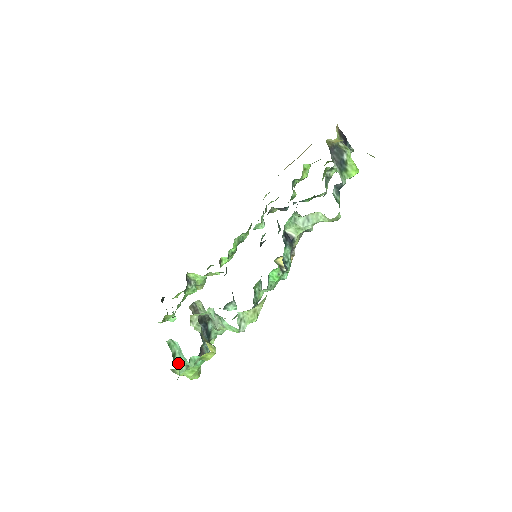
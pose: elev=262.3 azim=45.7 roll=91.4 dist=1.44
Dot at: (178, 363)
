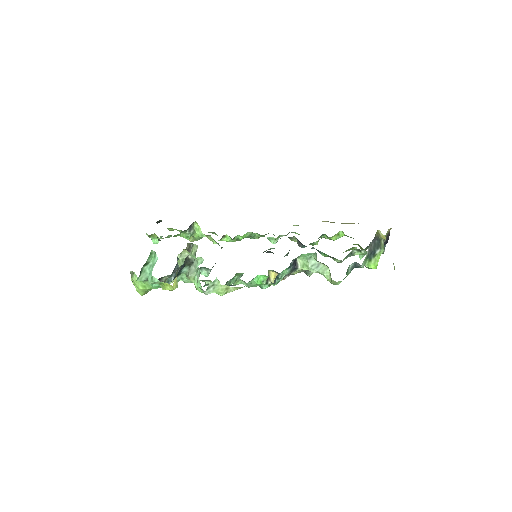
Dot at: (143, 271)
